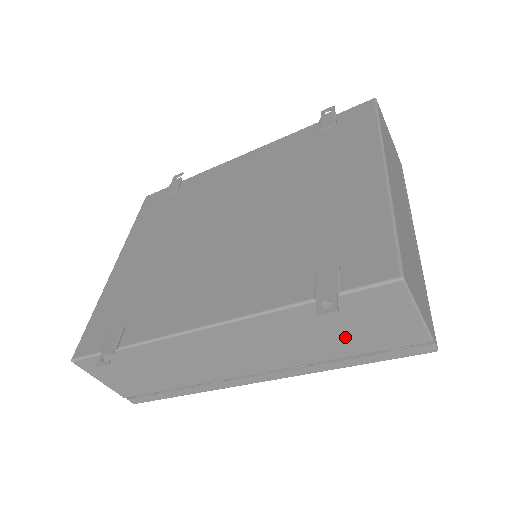
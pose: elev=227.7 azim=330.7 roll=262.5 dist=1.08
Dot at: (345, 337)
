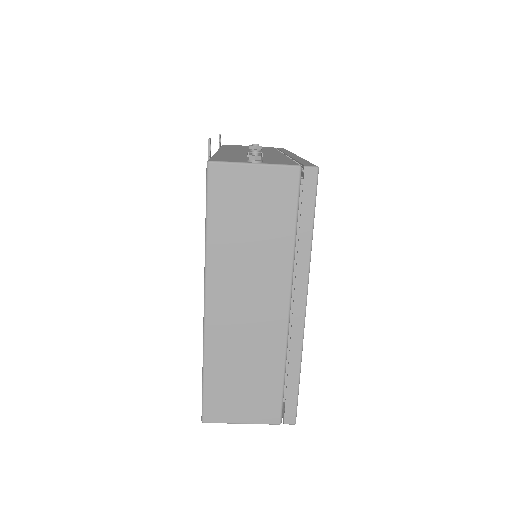
Dot at: occluded
